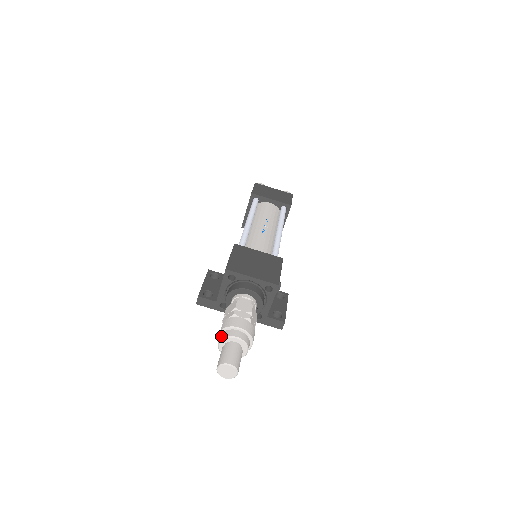
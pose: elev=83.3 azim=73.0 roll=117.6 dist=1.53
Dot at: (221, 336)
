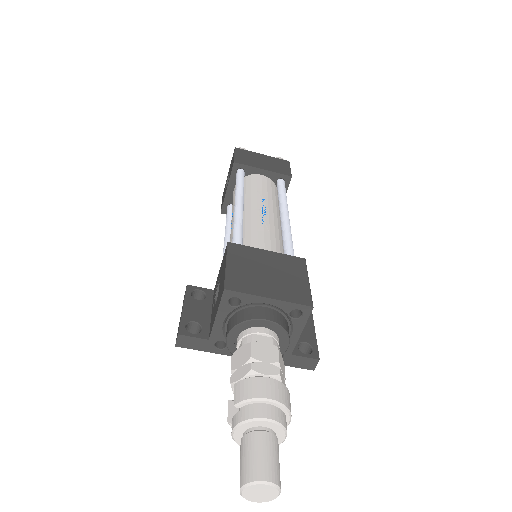
Dot at: (236, 417)
